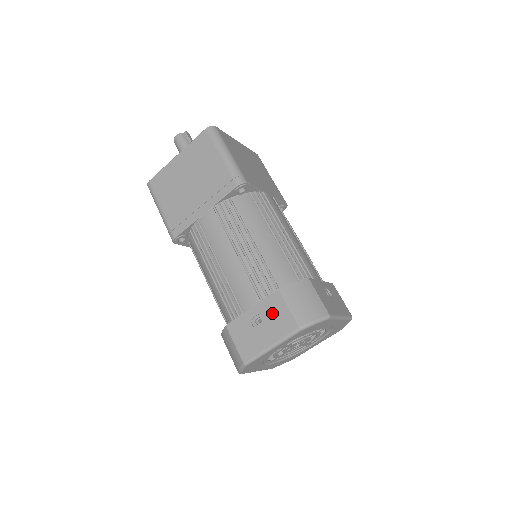
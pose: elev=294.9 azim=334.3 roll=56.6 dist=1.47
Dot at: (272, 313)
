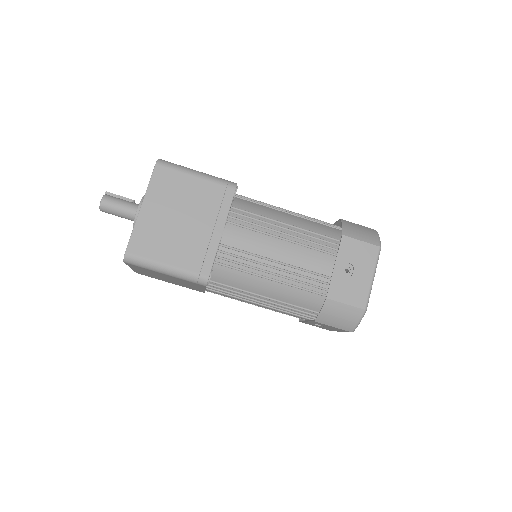
Dot at: (353, 255)
